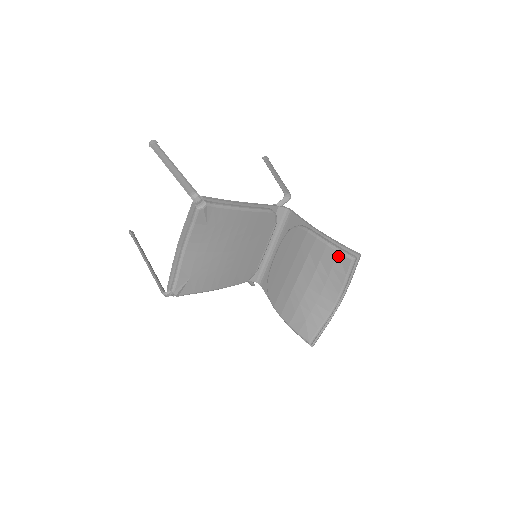
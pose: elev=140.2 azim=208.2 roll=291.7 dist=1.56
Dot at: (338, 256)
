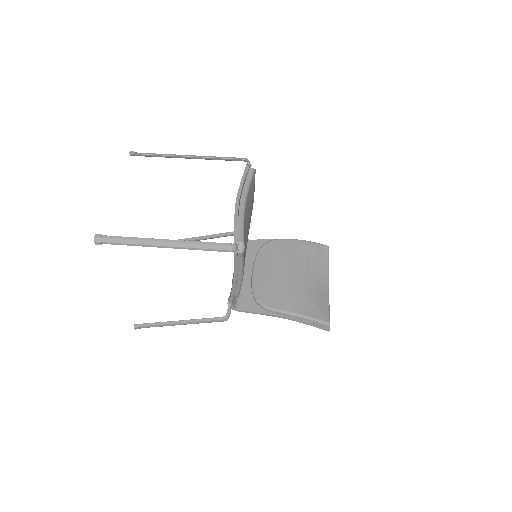
Dot at: (318, 246)
